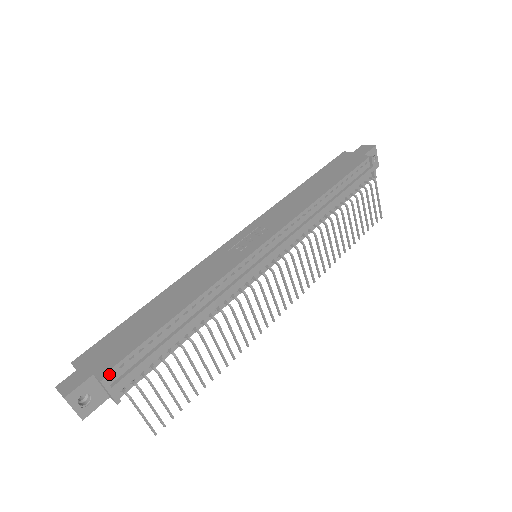
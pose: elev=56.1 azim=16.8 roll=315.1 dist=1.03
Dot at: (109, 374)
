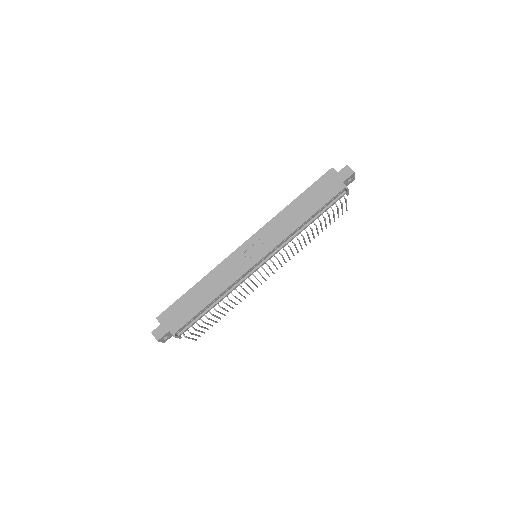
Dot at: (177, 332)
